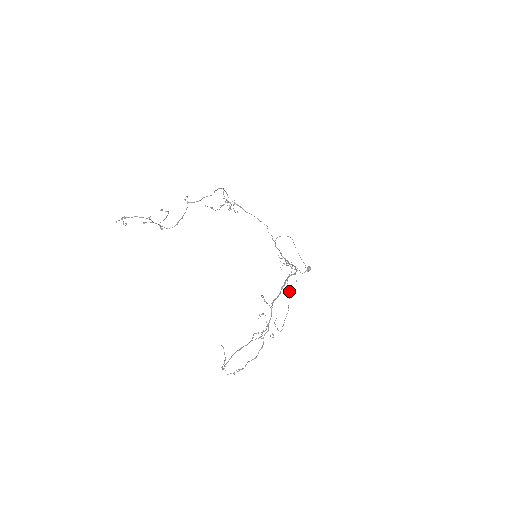
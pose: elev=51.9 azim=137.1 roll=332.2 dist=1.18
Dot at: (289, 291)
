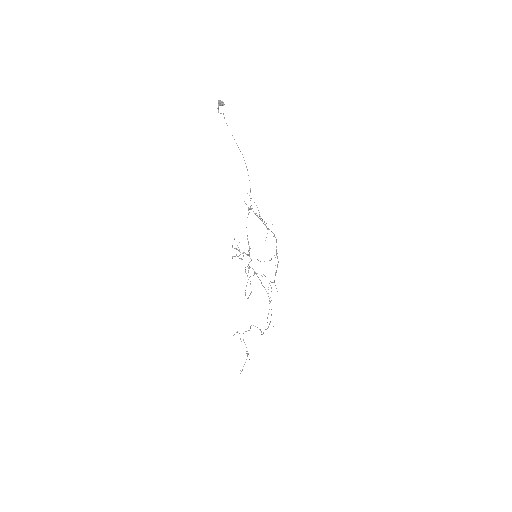
Dot at: occluded
